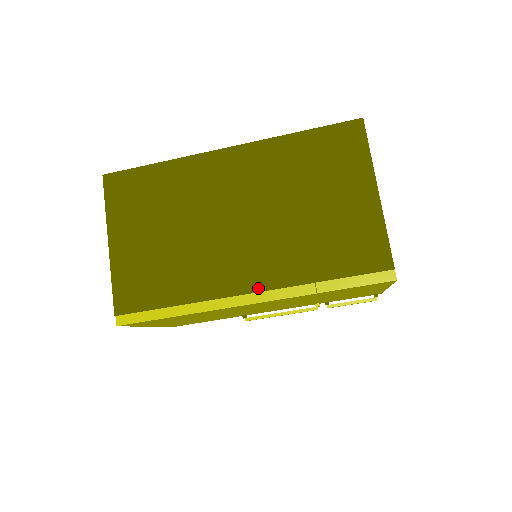
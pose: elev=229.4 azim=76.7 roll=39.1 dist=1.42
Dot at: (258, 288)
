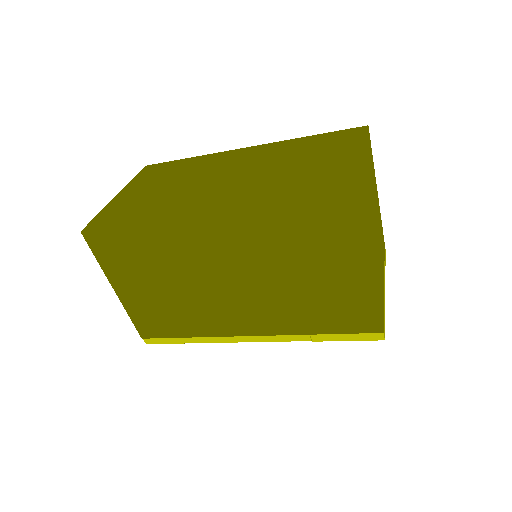
Dot at: (259, 333)
